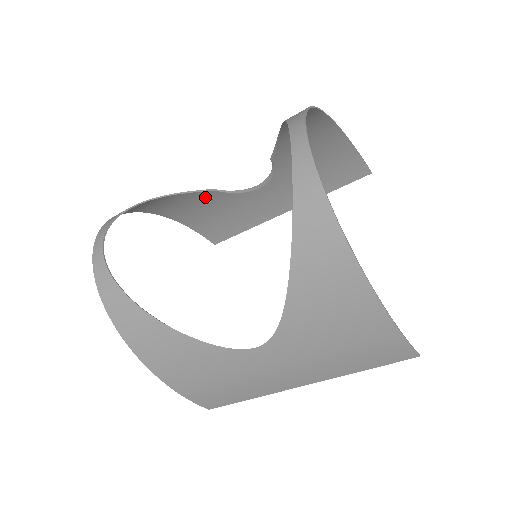
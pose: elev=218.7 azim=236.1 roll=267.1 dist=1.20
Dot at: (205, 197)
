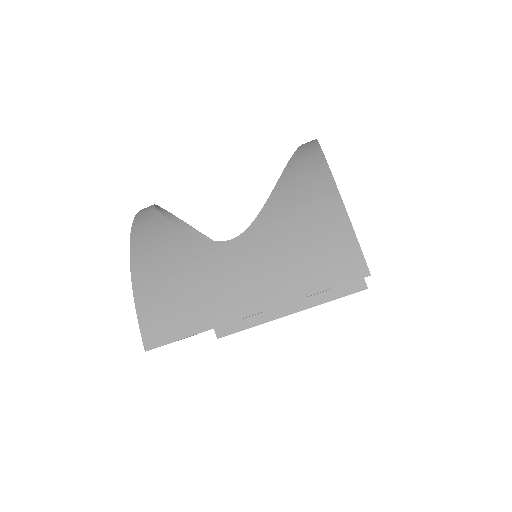
Dot at: occluded
